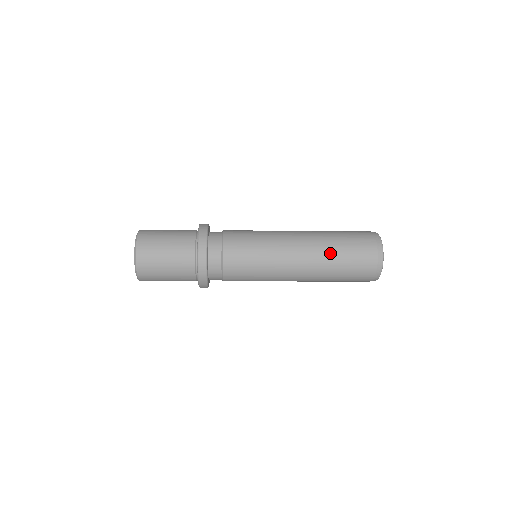
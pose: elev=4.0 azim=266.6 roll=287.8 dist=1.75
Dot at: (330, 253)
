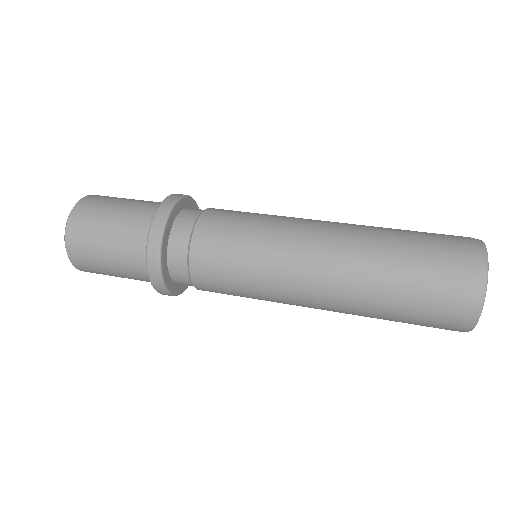
Dot at: (369, 315)
